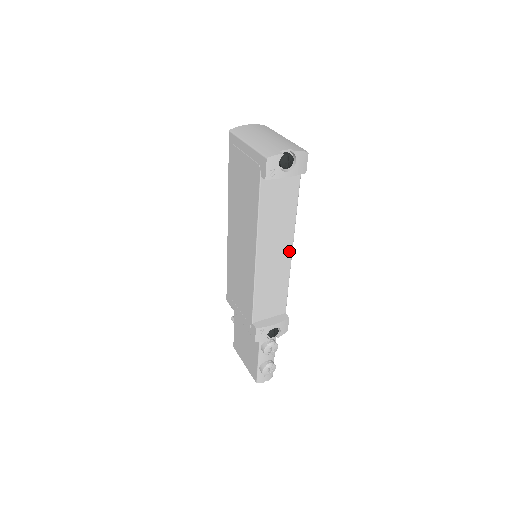
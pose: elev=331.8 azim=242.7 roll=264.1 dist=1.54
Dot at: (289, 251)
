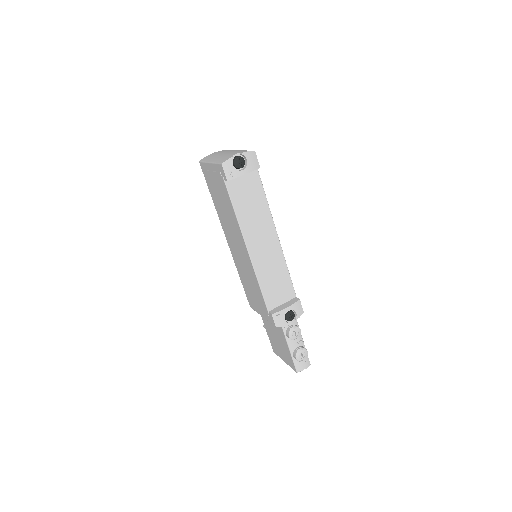
Dot at: (275, 239)
